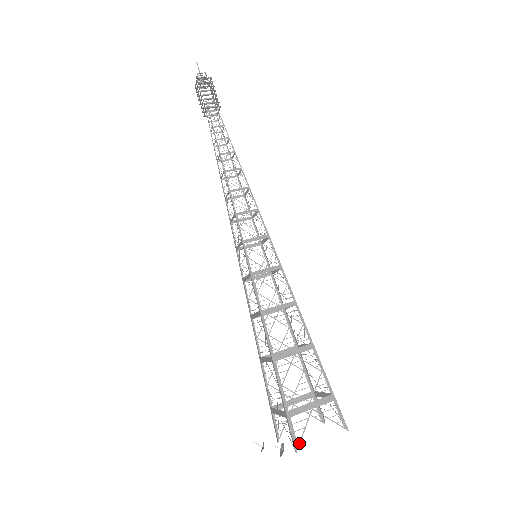
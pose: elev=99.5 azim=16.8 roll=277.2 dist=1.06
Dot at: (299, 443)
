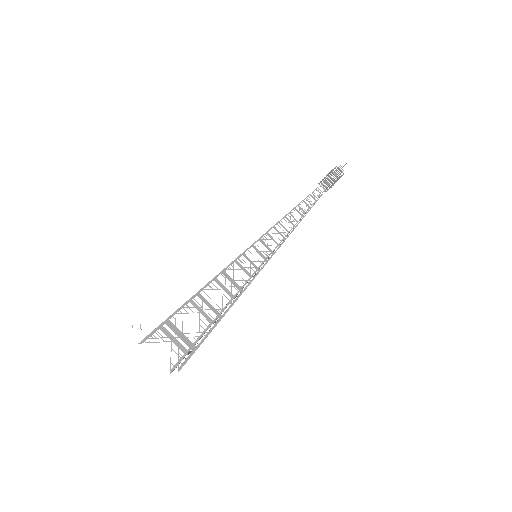
Dot at: (151, 338)
